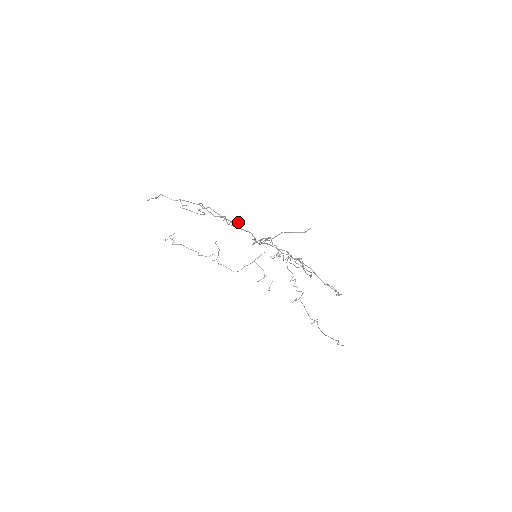
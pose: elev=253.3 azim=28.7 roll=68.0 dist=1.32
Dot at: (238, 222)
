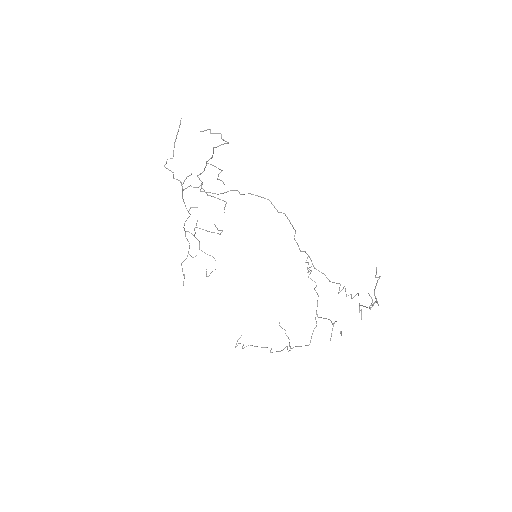
Dot at: occluded
